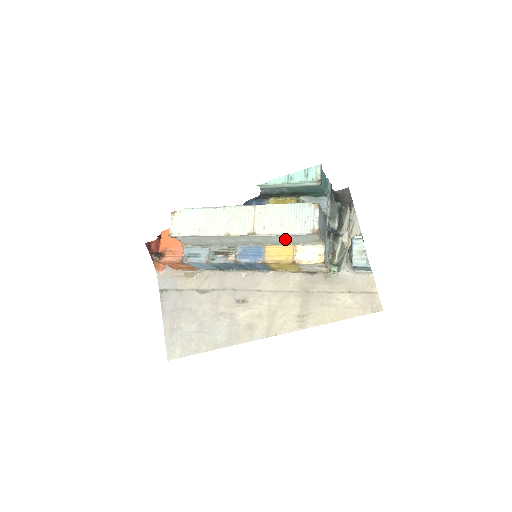
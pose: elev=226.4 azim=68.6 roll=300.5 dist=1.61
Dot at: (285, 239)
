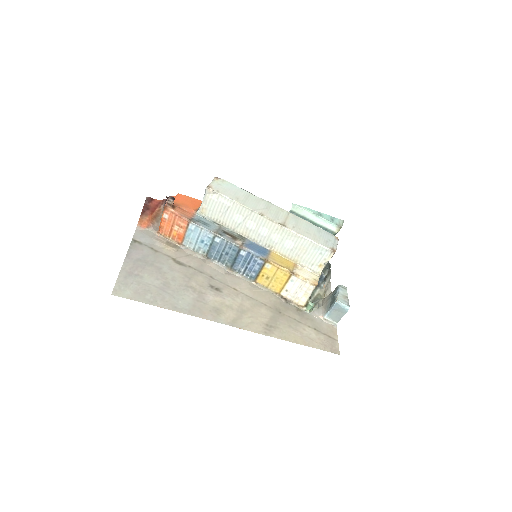
Dot at: (300, 248)
